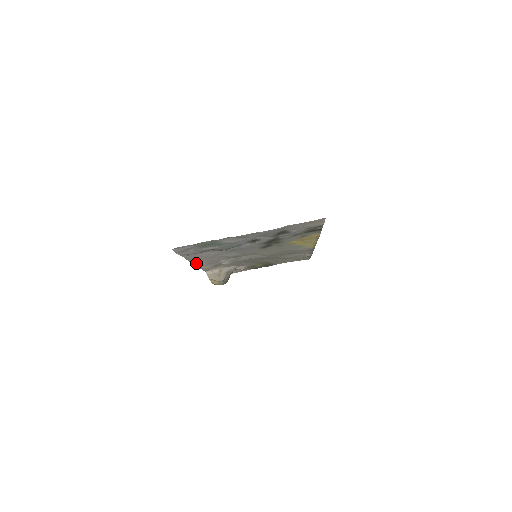
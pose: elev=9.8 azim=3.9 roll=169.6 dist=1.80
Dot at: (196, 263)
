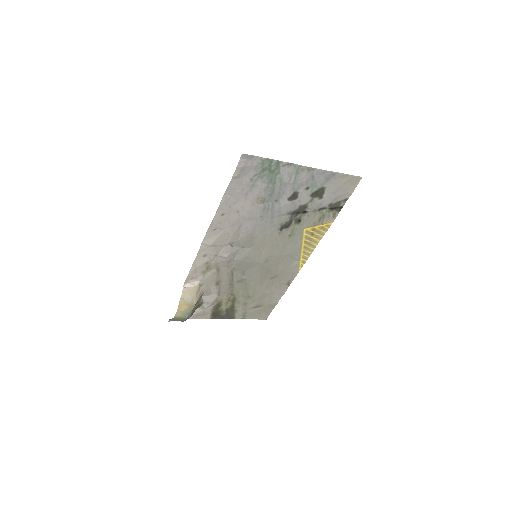
Dot at: (206, 238)
